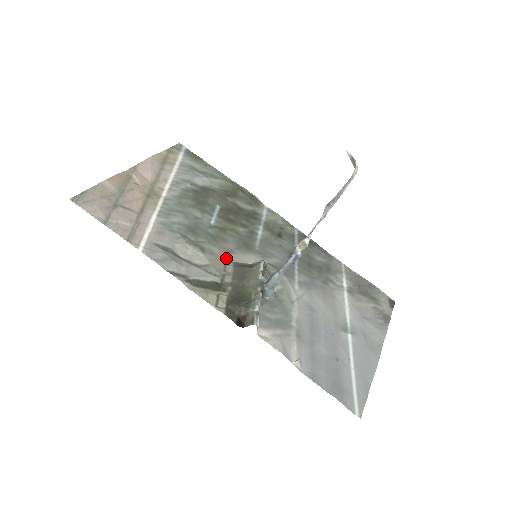
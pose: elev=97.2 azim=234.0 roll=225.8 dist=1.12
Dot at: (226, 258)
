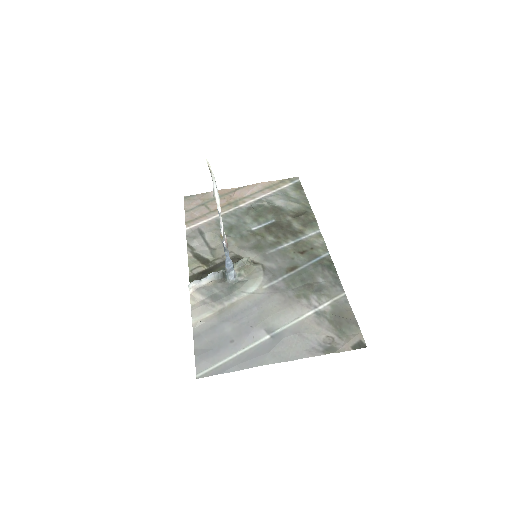
Dot at: (235, 250)
